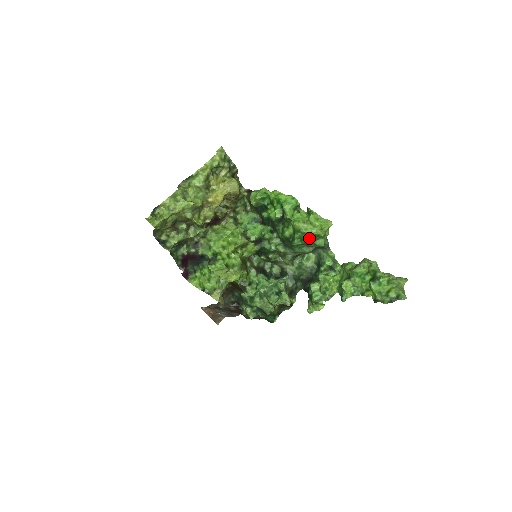
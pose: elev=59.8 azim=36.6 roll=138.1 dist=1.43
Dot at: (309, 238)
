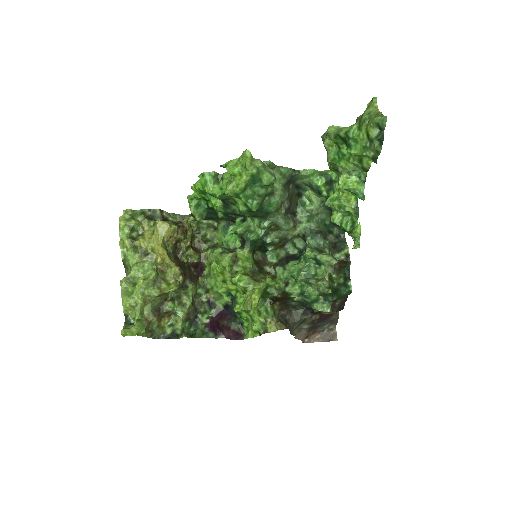
Dot at: (255, 188)
